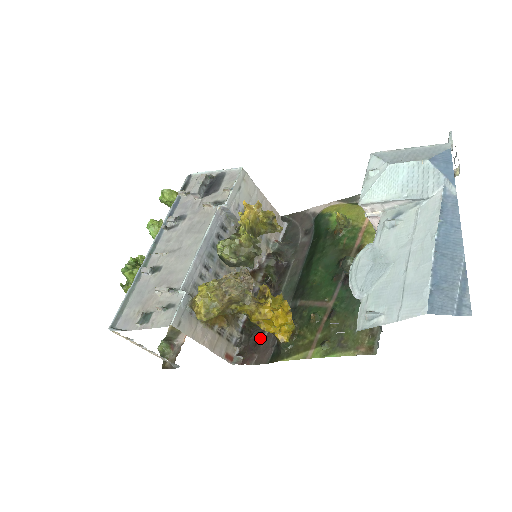
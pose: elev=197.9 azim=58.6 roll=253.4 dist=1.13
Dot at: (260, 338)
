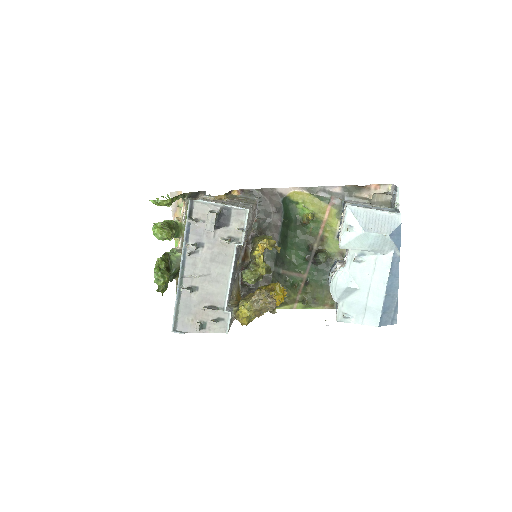
Dot at: occluded
